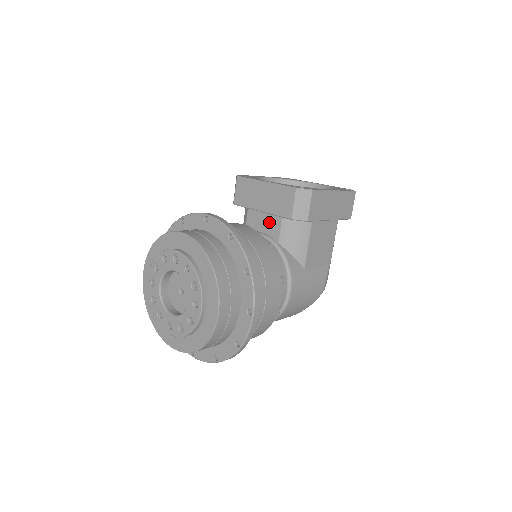
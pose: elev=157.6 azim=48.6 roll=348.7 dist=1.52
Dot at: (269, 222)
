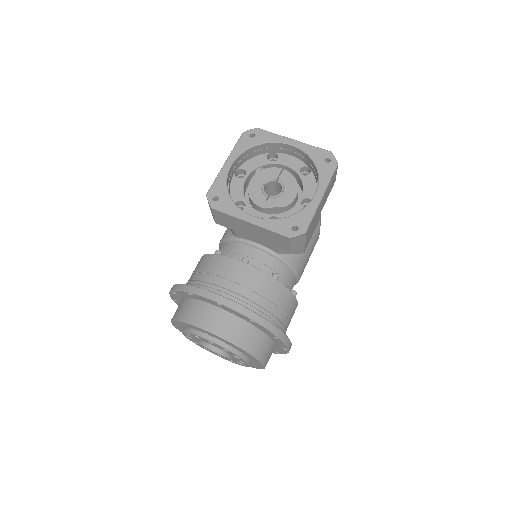
Dot at: occluded
